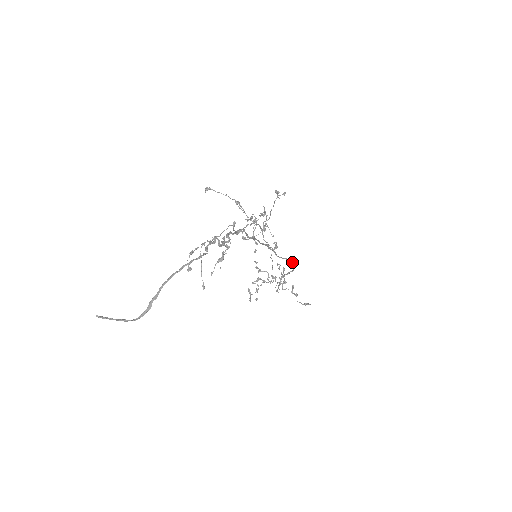
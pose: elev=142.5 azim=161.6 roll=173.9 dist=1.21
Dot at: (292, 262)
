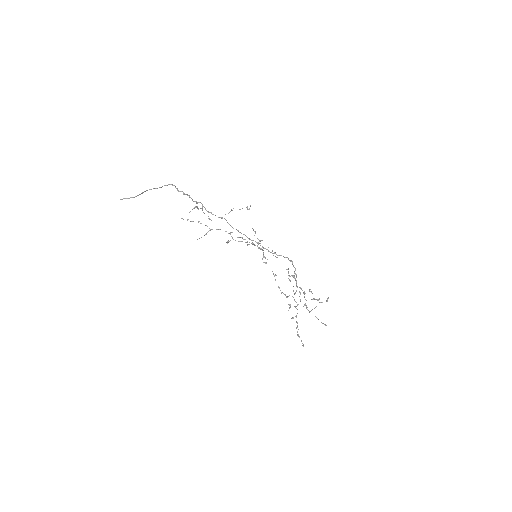
Dot at: (287, 257)
